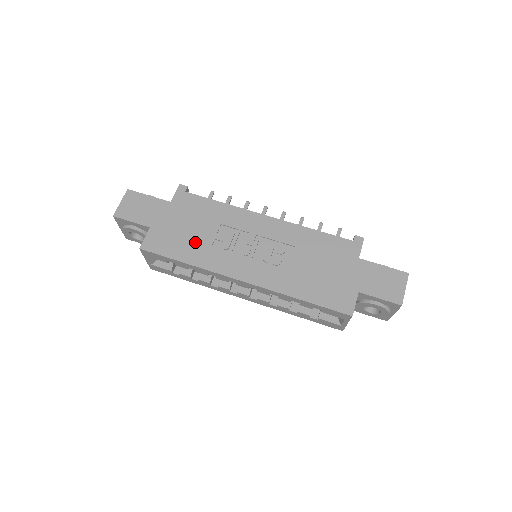
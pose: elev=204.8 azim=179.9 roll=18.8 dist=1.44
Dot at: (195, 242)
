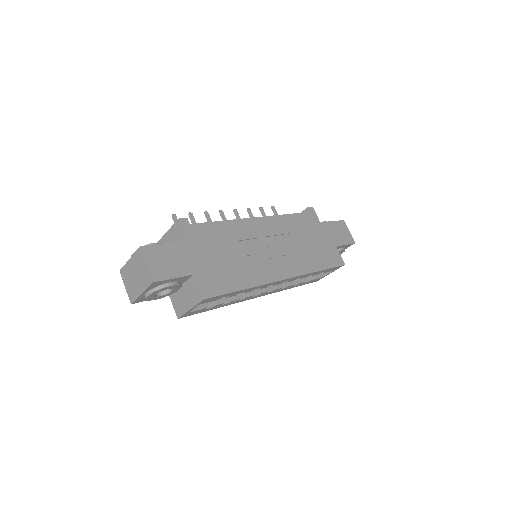
Dot at: (235, 267)
